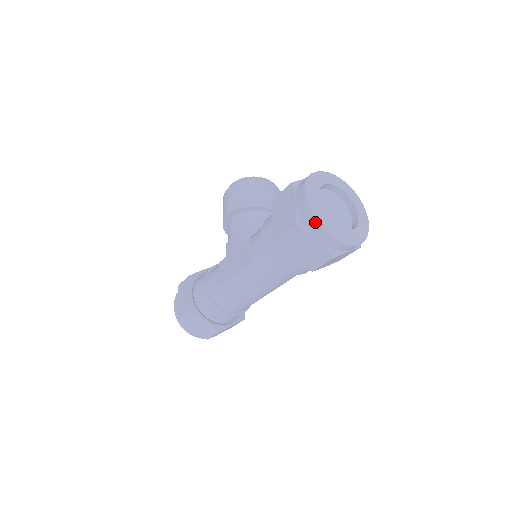
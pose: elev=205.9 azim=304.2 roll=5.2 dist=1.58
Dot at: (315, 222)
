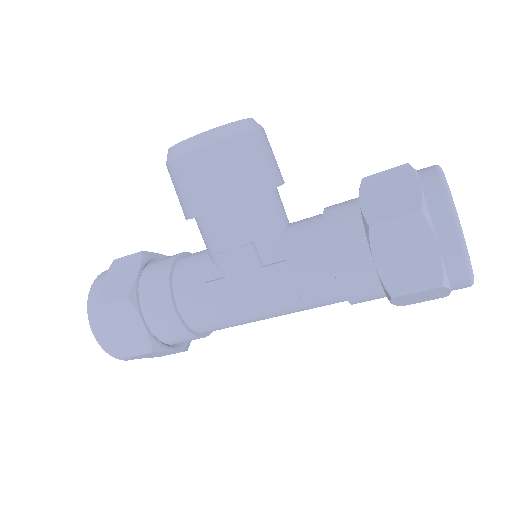
Dot at: (468, 279)
